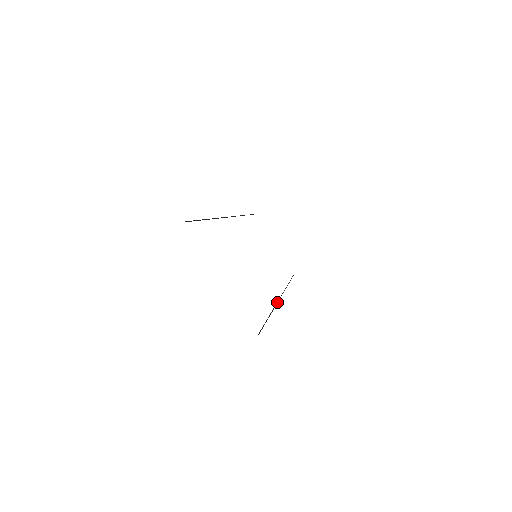
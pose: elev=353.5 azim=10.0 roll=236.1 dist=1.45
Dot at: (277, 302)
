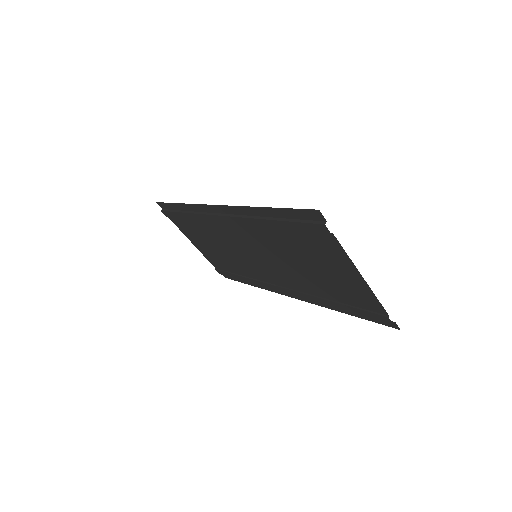
Dot at: (301, 292)
